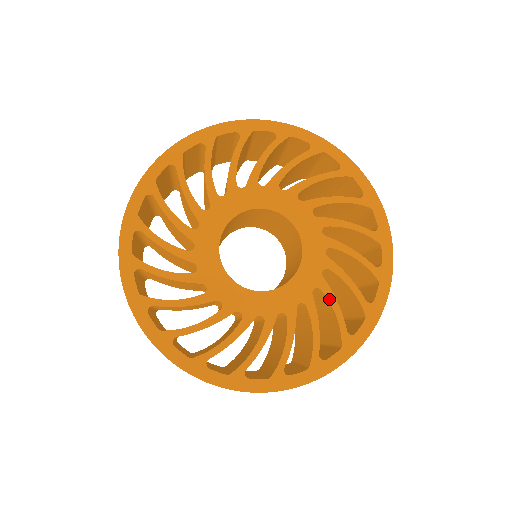
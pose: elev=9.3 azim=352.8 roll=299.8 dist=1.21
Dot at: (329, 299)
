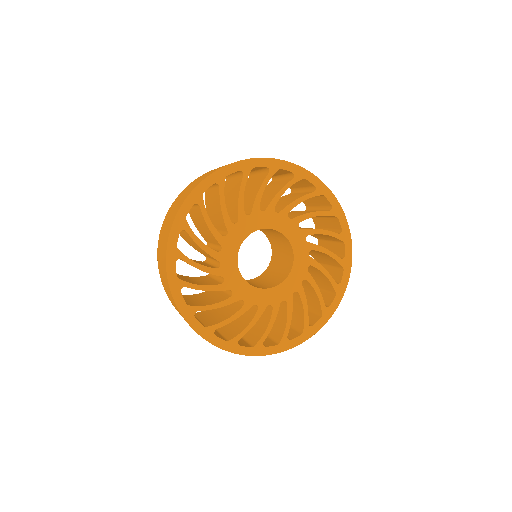
Dot at: (316, 233)
